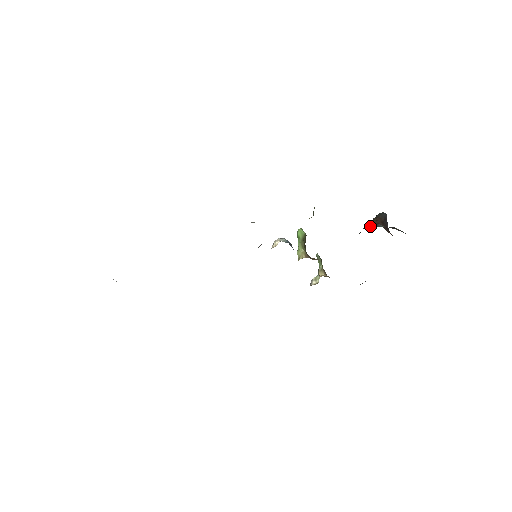
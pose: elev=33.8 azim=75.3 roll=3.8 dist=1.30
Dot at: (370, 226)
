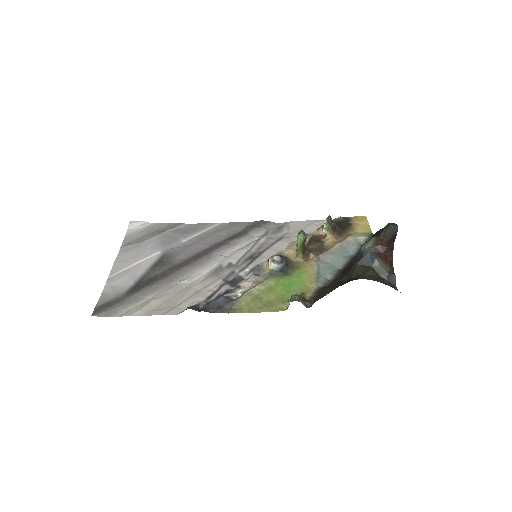
Dot at: (366, 260)
